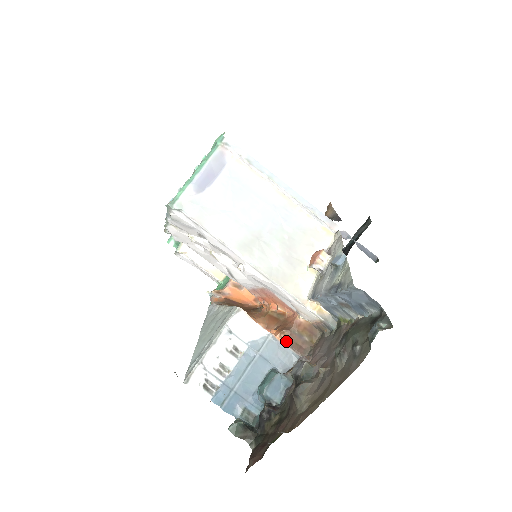
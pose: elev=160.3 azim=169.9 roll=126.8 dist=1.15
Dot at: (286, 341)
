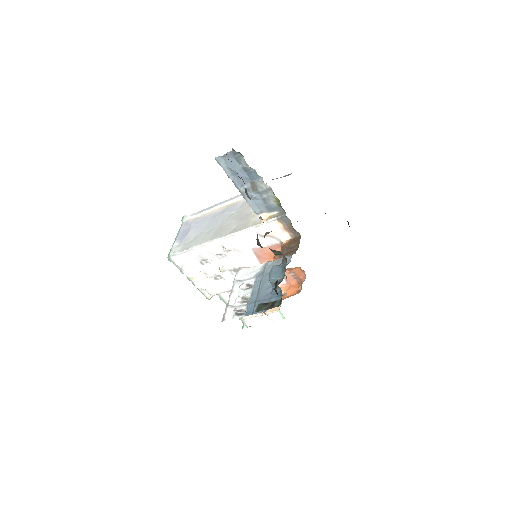
Dot at: (280, 257)
